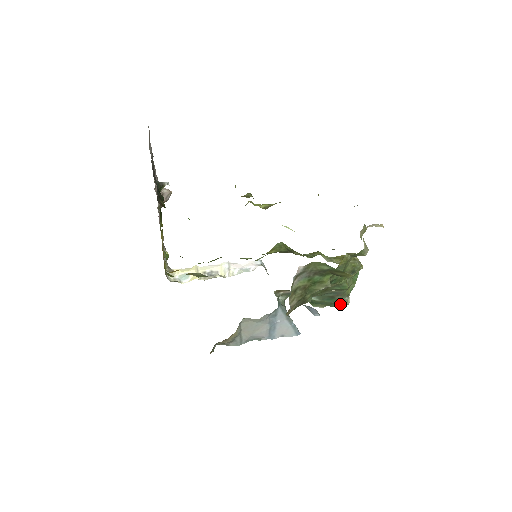
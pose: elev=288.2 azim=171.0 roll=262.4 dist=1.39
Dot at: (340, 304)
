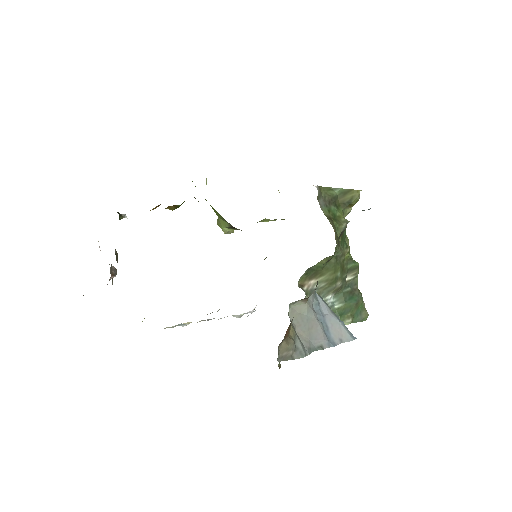
Dot at: (362, 312)
